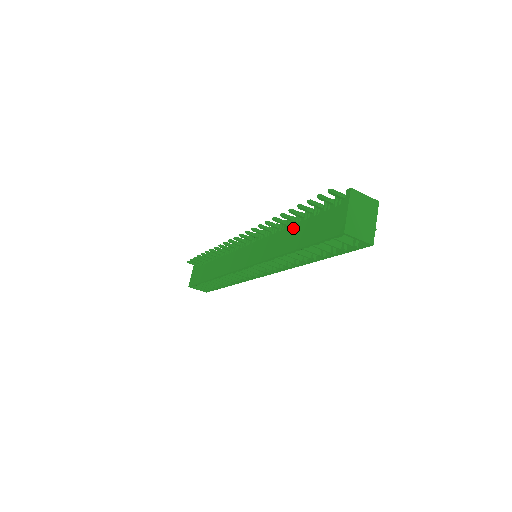
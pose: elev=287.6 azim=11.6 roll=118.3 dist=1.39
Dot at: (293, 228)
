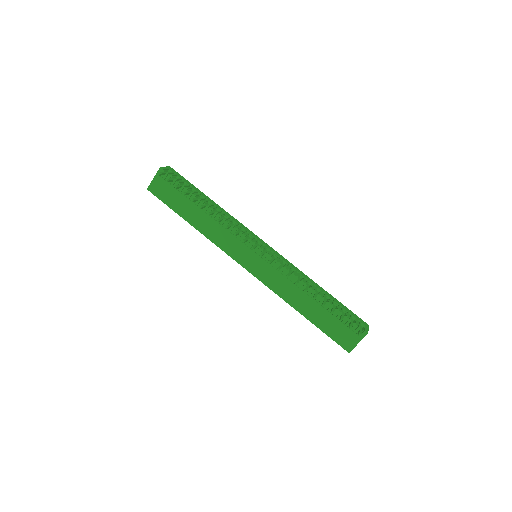
Dot at: (313, 303)
